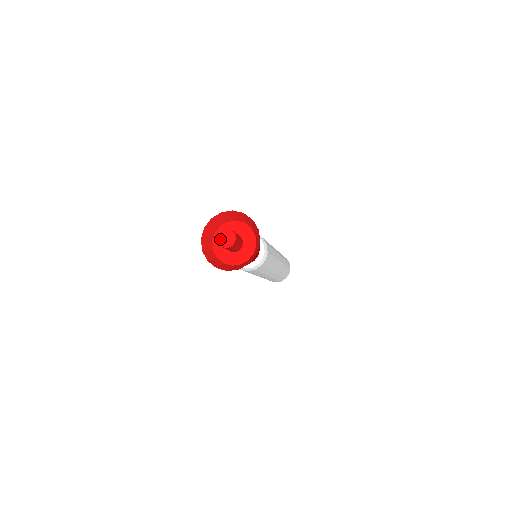
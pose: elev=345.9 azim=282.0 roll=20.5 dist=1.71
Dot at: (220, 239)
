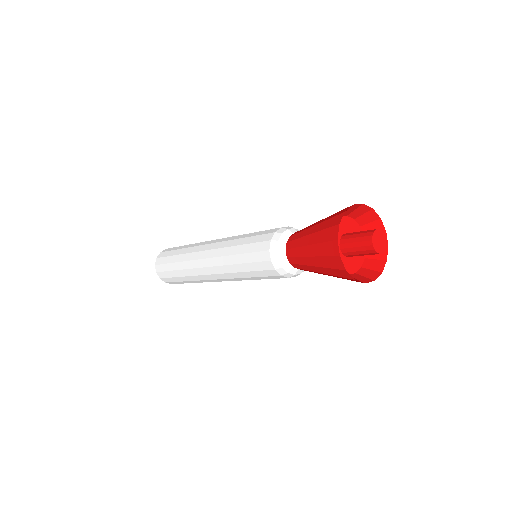
Dot at: (375, 238)
